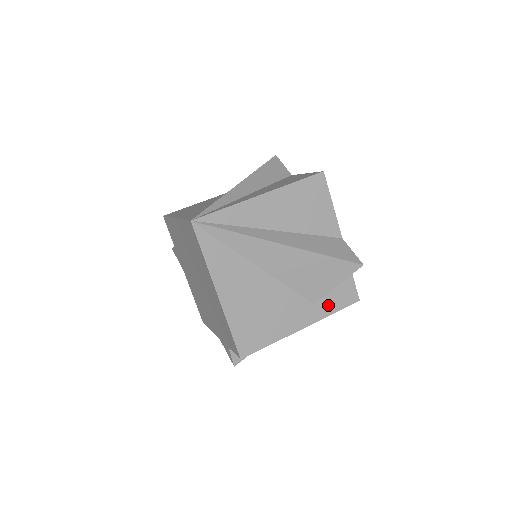
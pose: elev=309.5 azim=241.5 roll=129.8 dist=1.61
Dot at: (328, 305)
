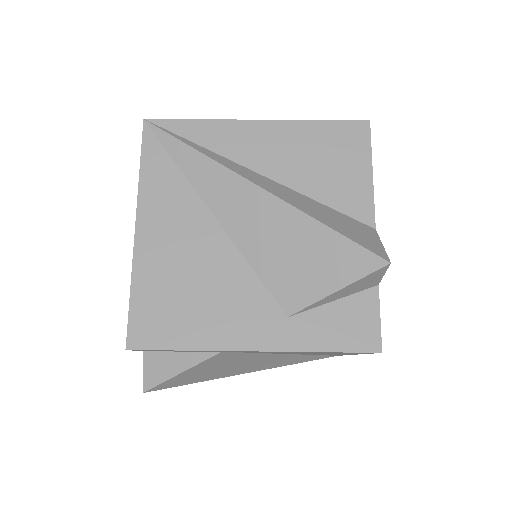
Dot at: (315, 331)
